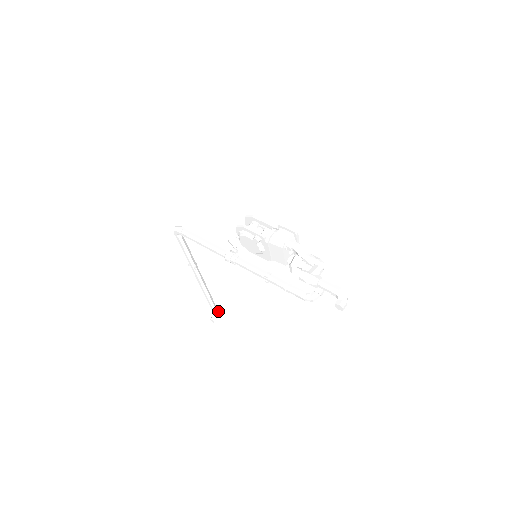
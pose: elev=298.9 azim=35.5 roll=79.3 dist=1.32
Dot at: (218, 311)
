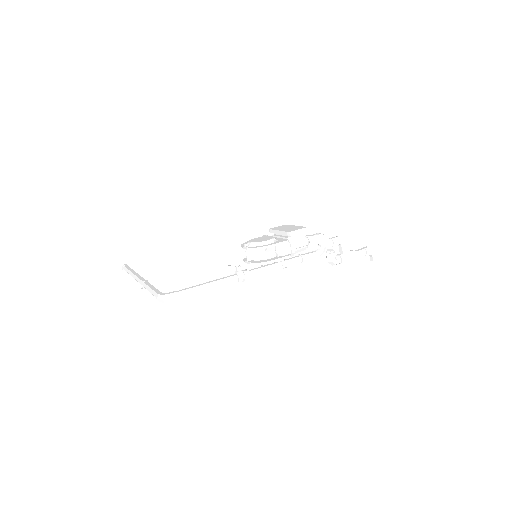
Dot at: occluded
